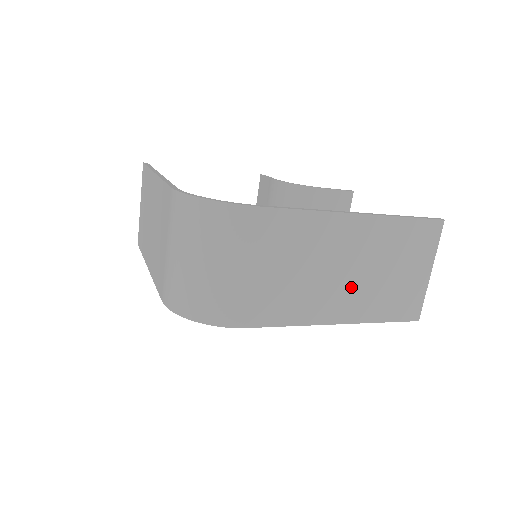
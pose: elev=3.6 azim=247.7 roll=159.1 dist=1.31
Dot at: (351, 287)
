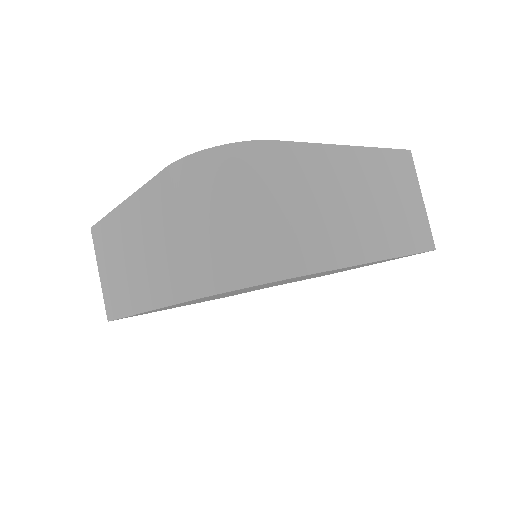
Dot at: (373, 219)
